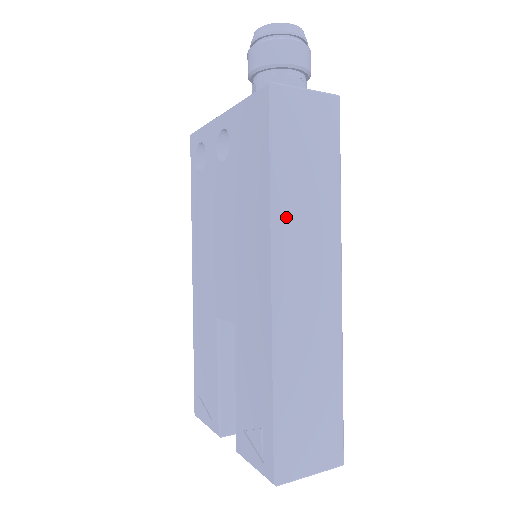
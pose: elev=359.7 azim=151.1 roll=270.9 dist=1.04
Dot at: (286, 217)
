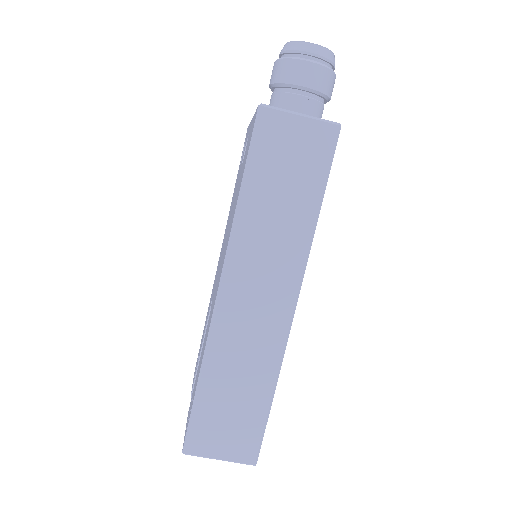
Dot at: (246, 233)
